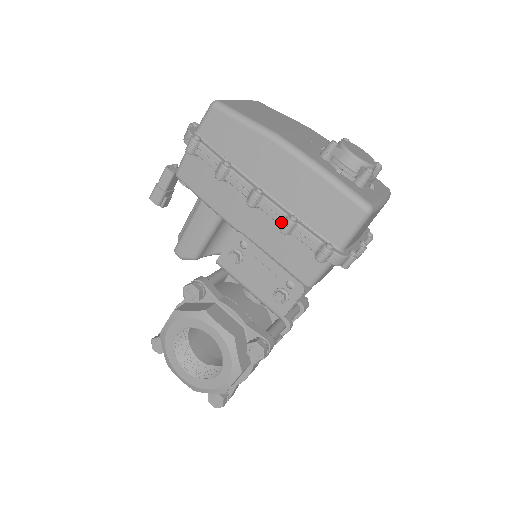
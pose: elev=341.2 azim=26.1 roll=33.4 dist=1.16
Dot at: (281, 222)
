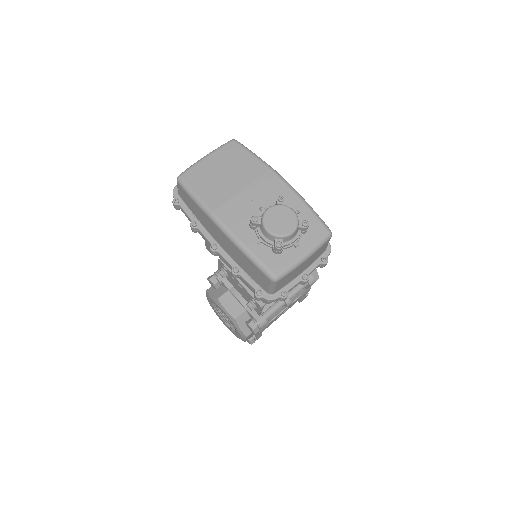
Dot at: occluded
